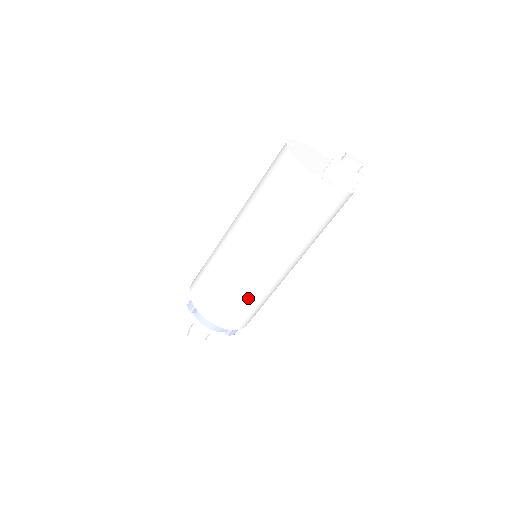
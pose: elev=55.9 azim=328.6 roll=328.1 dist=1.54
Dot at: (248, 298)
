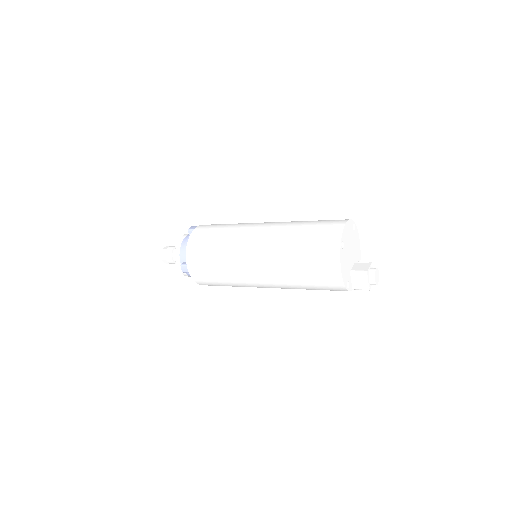
Dot at: occluded
